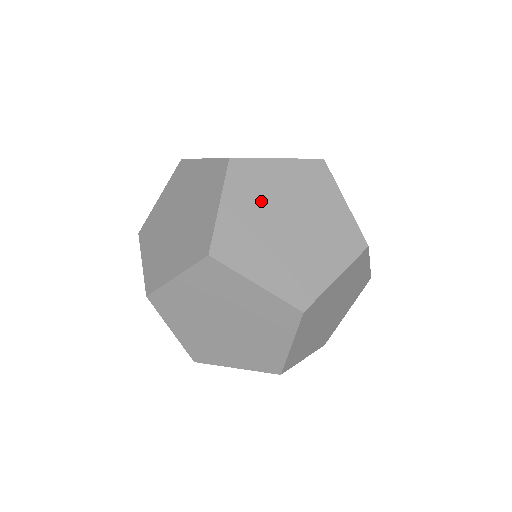
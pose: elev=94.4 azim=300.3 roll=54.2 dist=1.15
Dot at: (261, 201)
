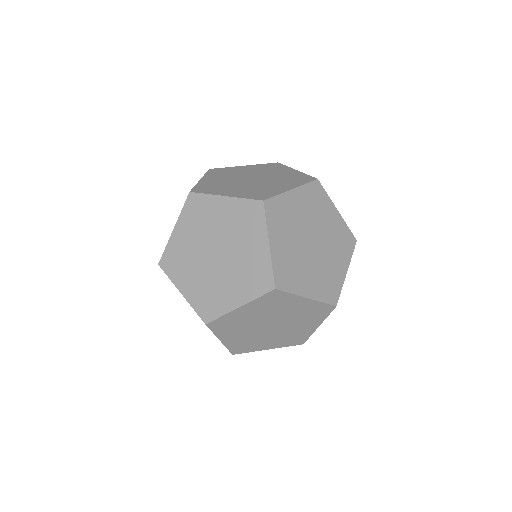
Dot at: (311, 215)
